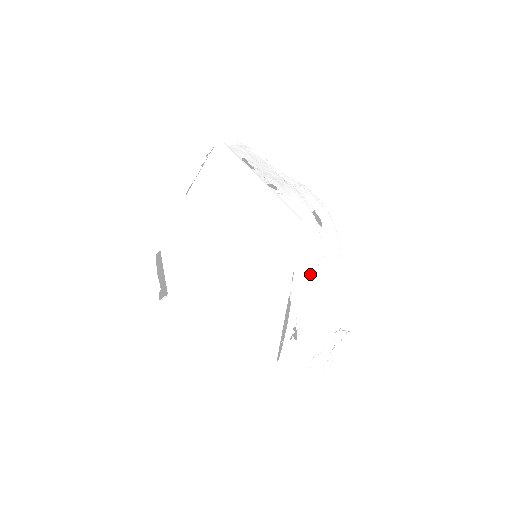
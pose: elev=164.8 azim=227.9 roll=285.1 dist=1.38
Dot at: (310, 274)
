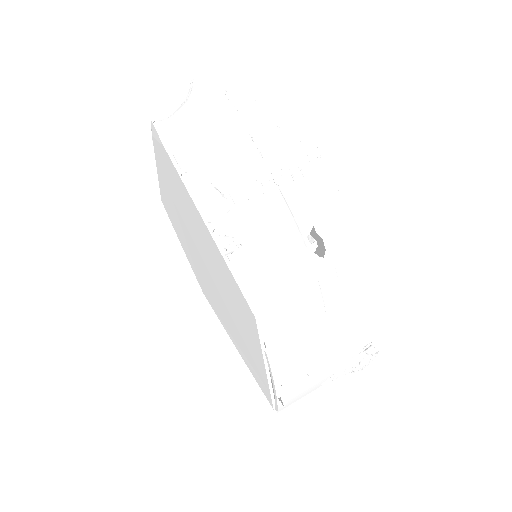
Dot at: (295, 344)
